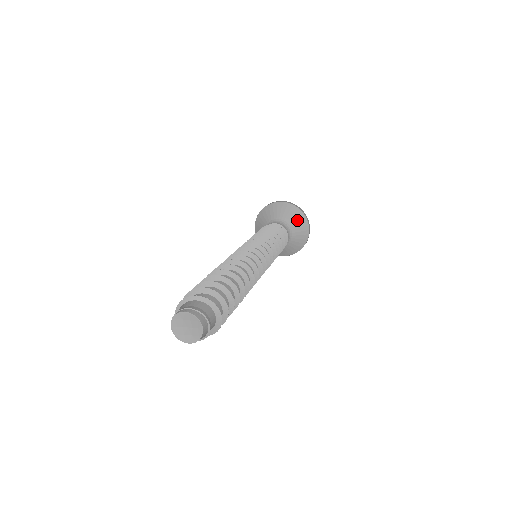
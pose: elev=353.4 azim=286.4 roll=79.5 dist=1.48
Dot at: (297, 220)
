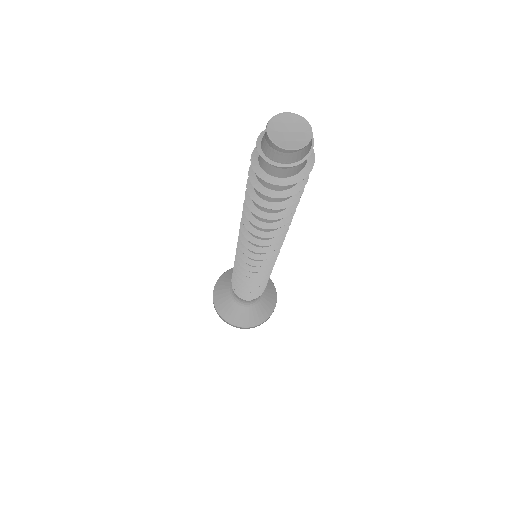
Dot at: occluded
